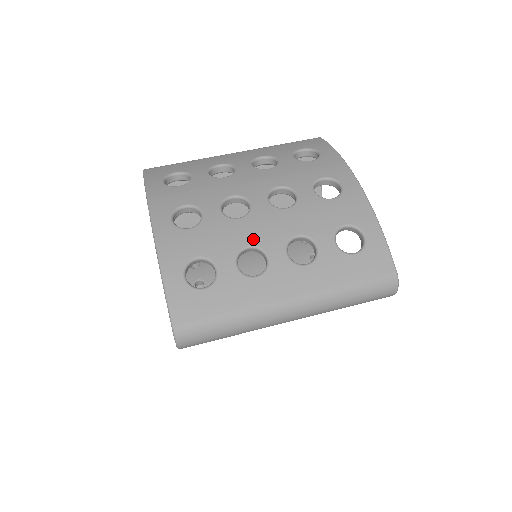
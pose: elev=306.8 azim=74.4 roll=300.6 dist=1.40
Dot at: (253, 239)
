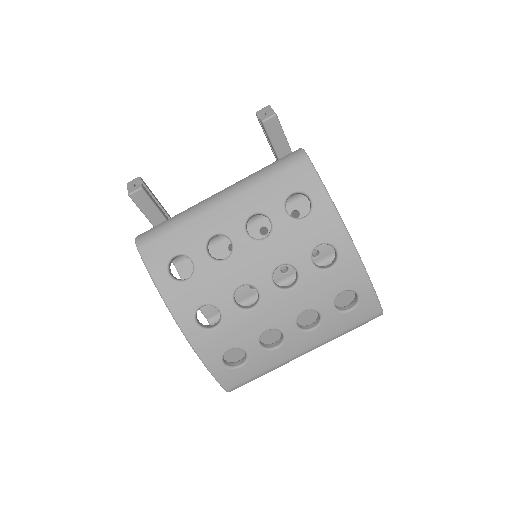
Dot at: (269, 324)
